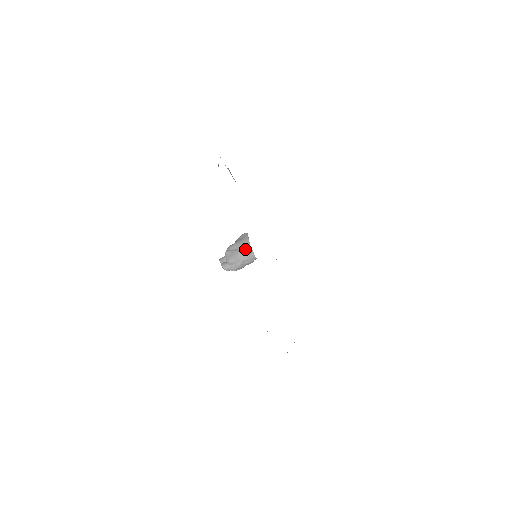
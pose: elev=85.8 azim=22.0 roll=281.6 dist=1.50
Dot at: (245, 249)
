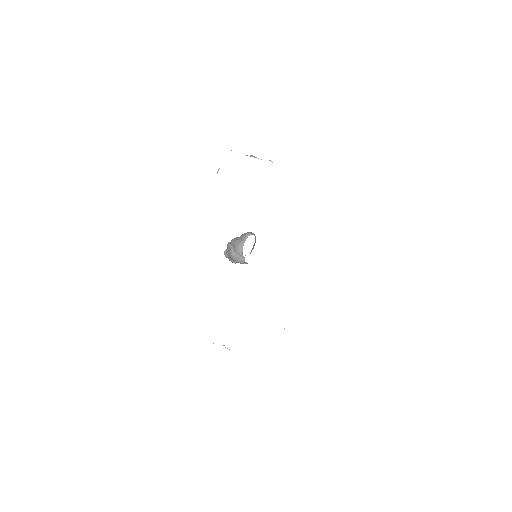
Dot at: (238, 253)
